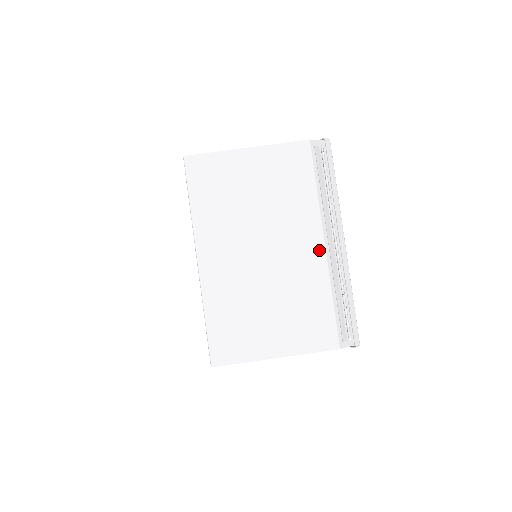
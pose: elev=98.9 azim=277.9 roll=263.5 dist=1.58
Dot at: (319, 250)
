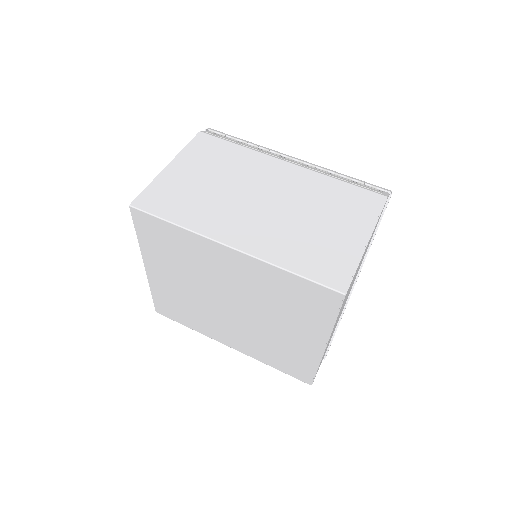
Dot at: (291, 168)
